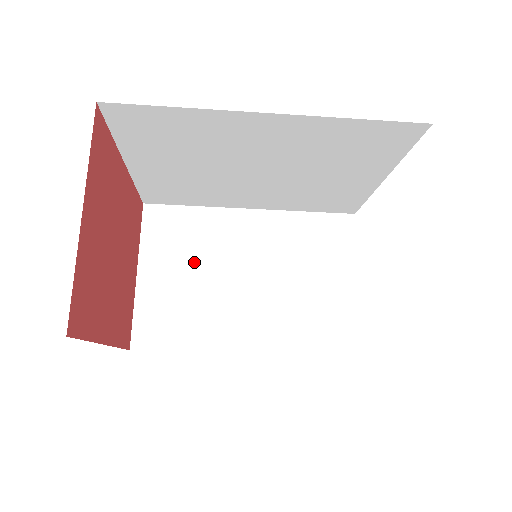
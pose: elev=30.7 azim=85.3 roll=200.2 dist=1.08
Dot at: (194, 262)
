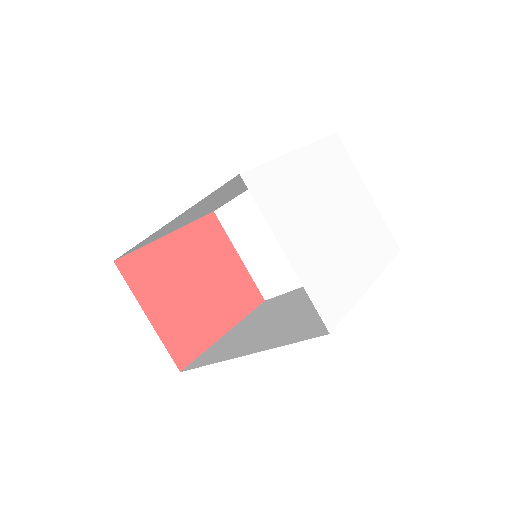
Dot at: (261, 234)
